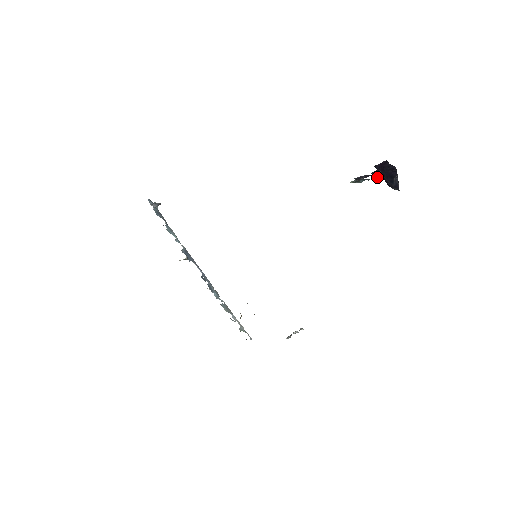
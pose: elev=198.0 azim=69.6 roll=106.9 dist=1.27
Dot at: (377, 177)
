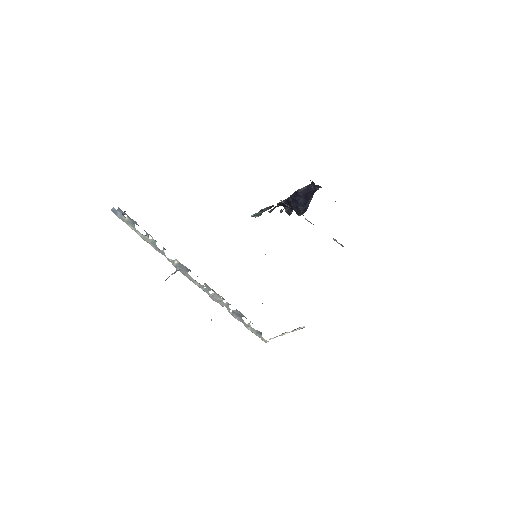
Dot at: (271, 211)
